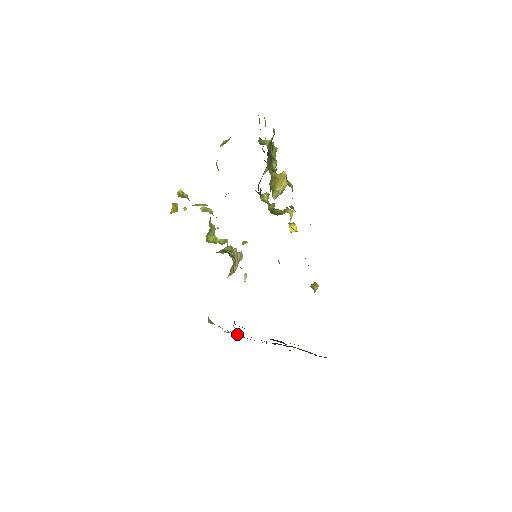
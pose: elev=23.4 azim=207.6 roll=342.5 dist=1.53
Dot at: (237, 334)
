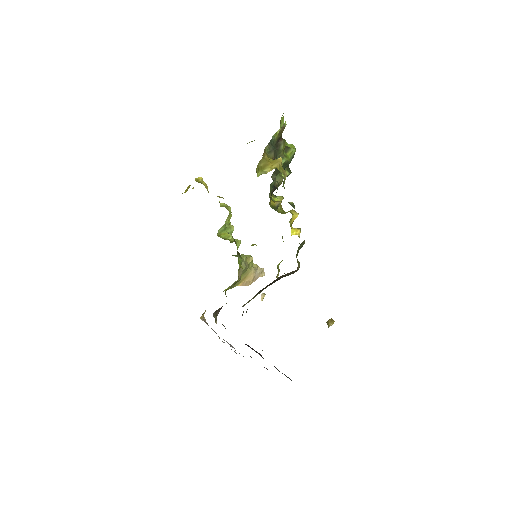
Dot at: (229, 344)
